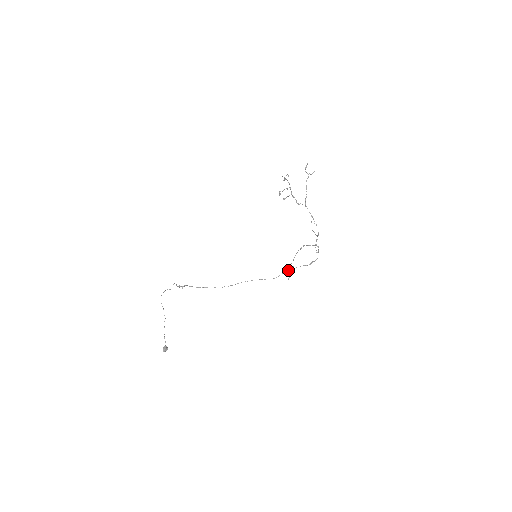
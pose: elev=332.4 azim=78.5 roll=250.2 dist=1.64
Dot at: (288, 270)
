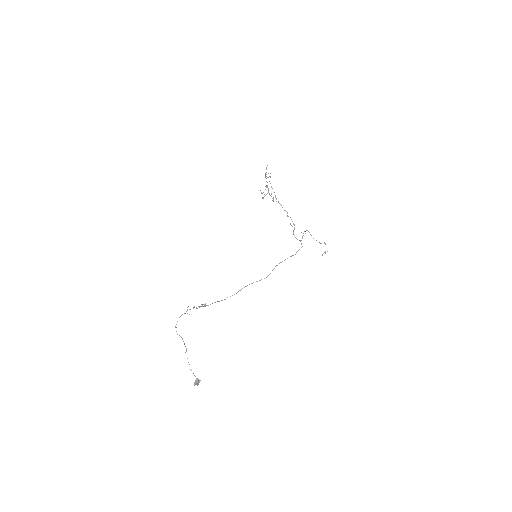
Dot at: (277, 265)
